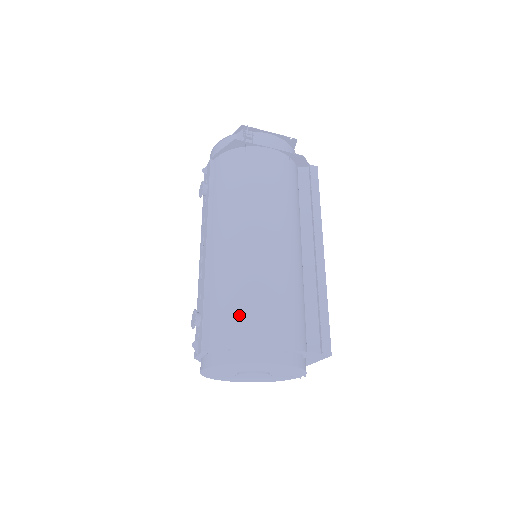
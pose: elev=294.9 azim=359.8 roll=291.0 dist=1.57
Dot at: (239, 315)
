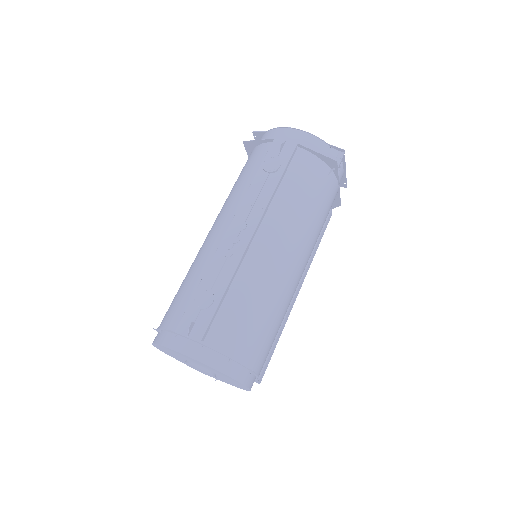
Dot at: (254, 333)
